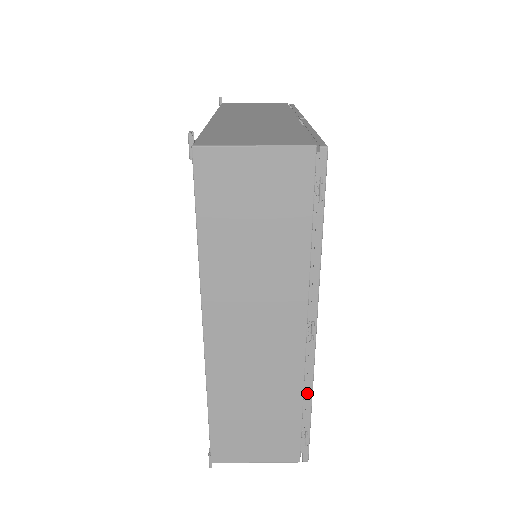
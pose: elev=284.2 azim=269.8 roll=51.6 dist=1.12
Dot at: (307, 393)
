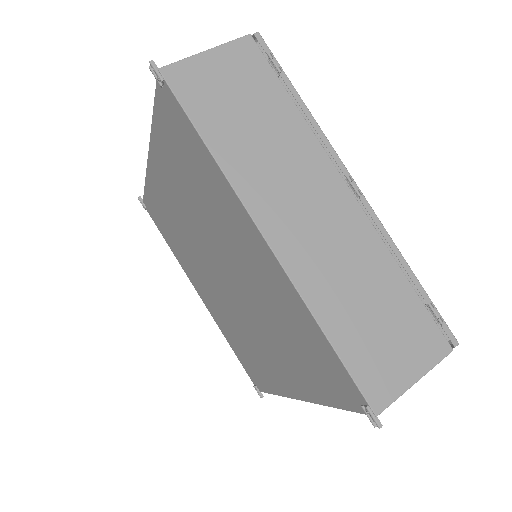
Dot at: (397, 256)
